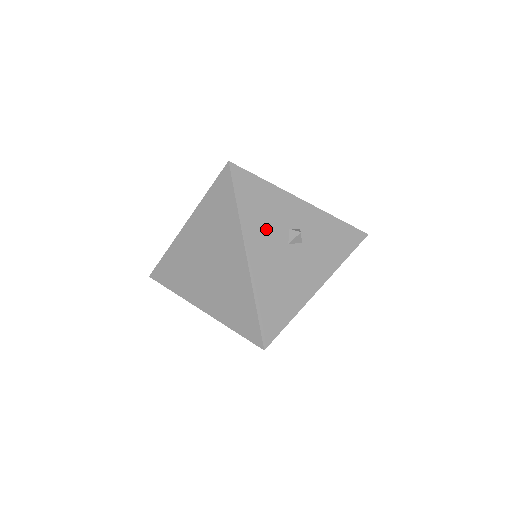
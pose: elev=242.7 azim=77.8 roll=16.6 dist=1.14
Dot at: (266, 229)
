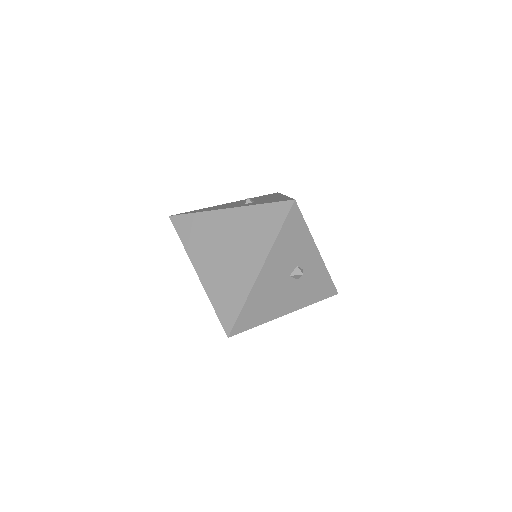
Dot at: (284, 259)
